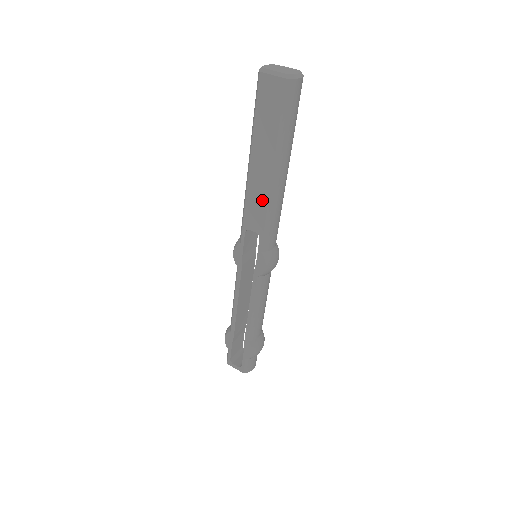
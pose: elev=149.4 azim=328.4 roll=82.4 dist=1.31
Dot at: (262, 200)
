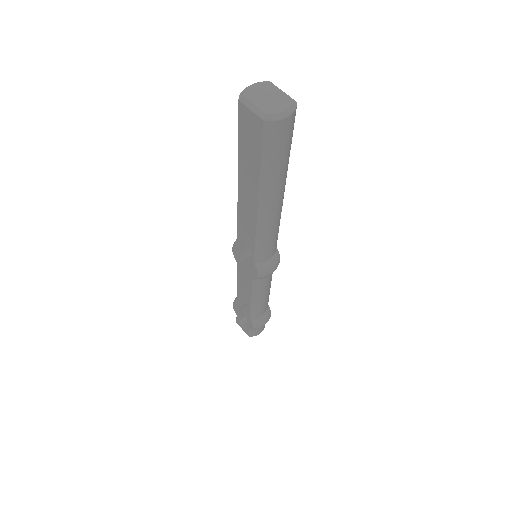
Dot at: (251, 222)
